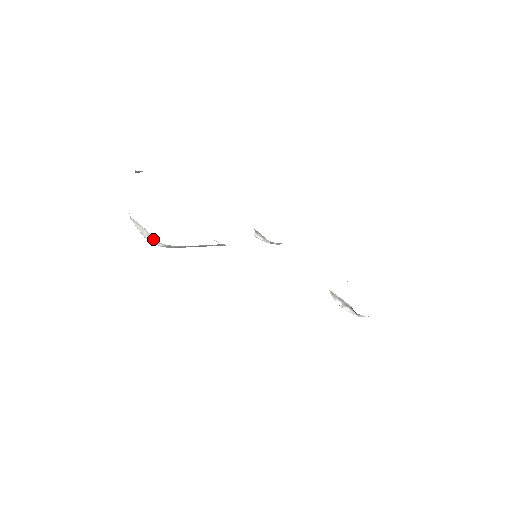
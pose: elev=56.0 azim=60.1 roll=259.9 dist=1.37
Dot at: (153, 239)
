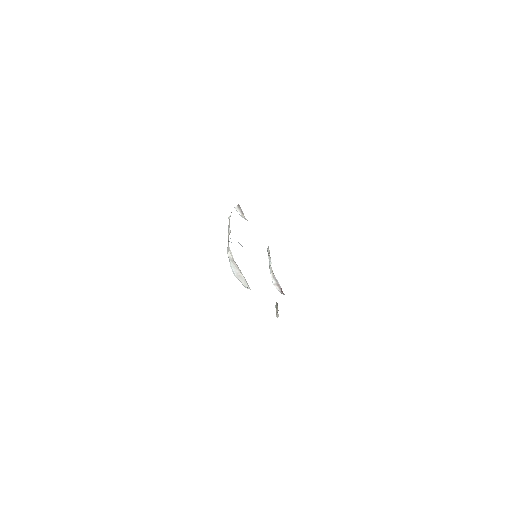
Dot at: (243, 282)
